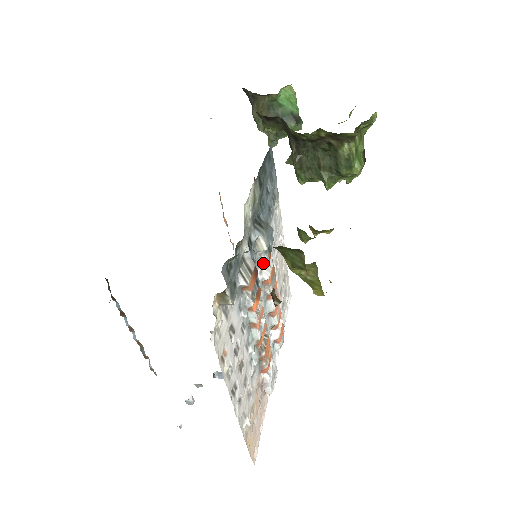
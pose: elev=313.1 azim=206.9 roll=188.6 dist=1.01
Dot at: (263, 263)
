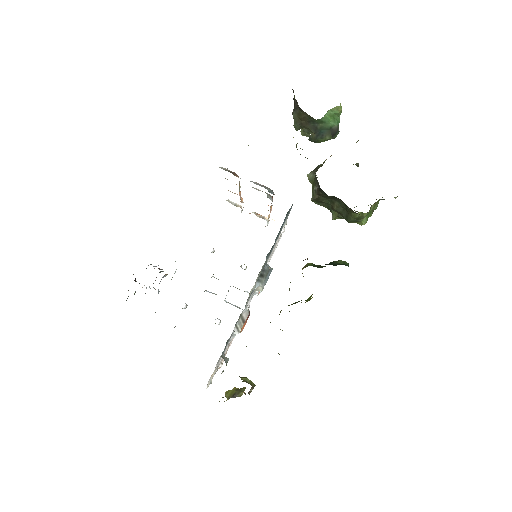
Dot at: occluded
